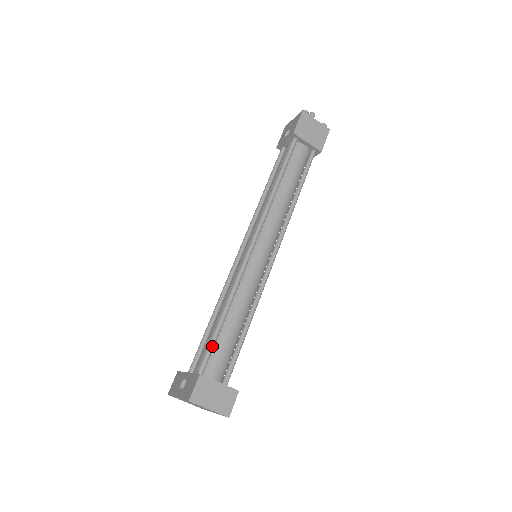
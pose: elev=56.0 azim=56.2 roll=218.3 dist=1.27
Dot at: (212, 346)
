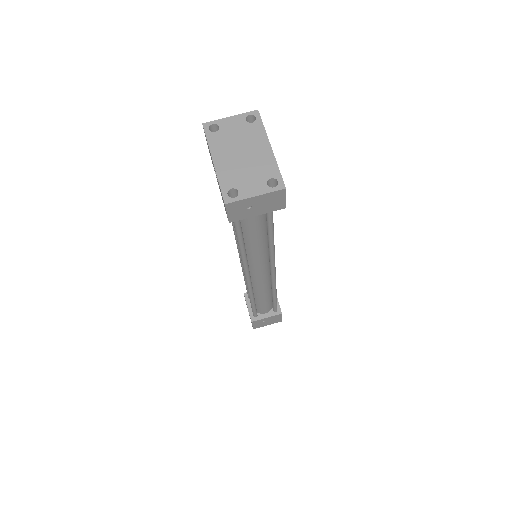
Dot at: occluded
